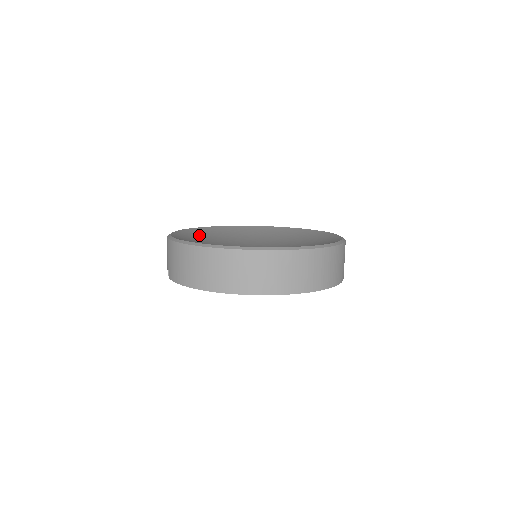
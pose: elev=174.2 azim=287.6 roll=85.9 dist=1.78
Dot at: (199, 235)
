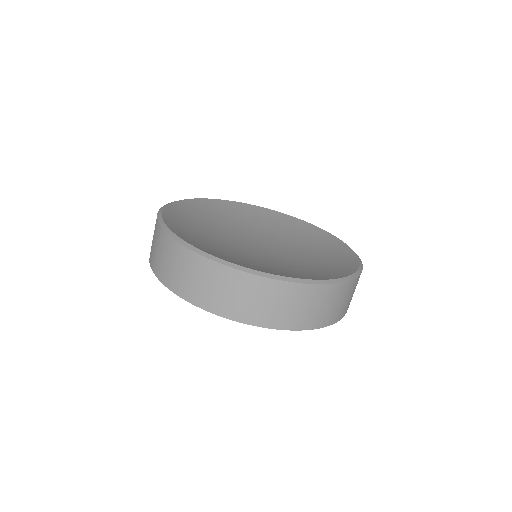
Dot at: (200, 212)
